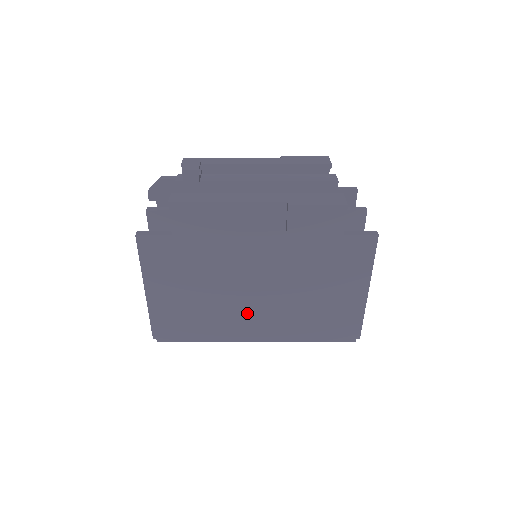
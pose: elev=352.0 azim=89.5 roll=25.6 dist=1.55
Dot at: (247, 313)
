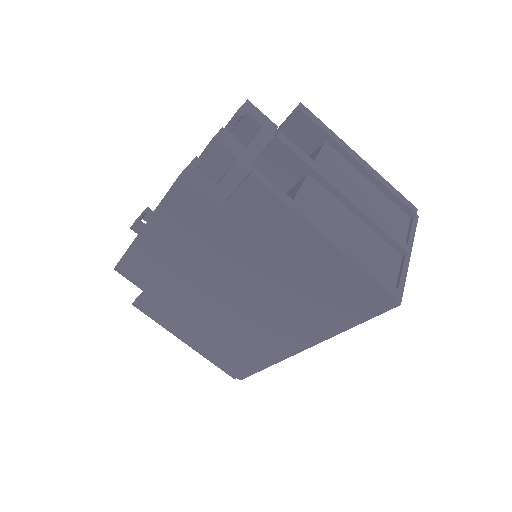
Dot at: (260, 327)
